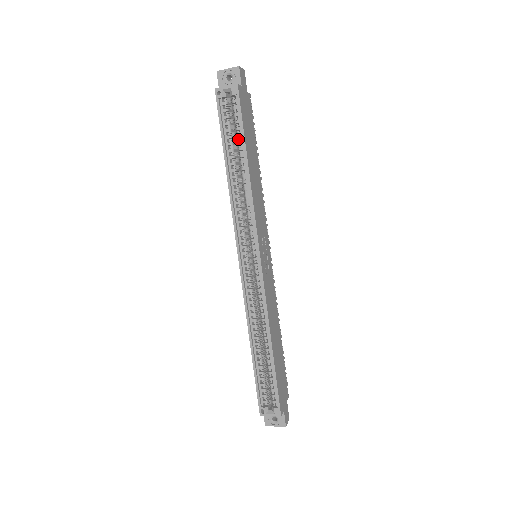
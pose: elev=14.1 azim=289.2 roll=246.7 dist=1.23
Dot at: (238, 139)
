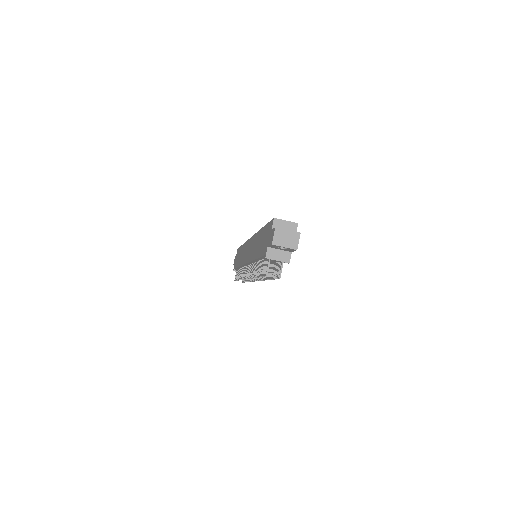
Dot at: occluded
